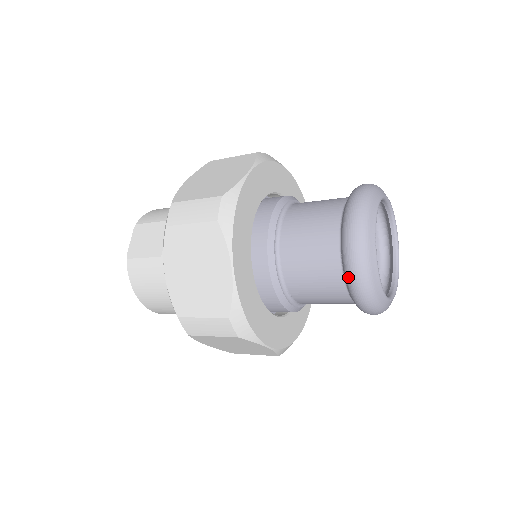
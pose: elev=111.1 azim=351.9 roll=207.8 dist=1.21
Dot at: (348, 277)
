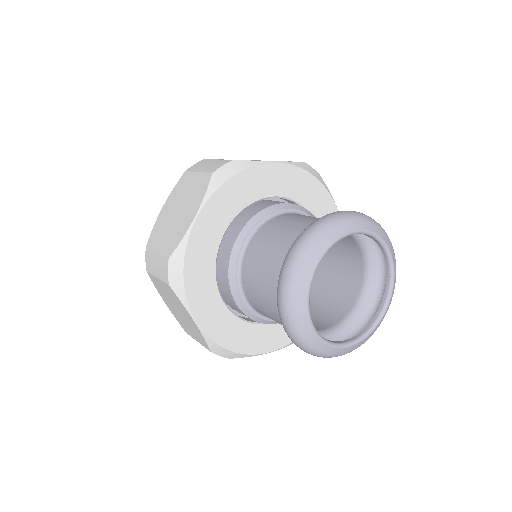
Dot at: (279, 275)
